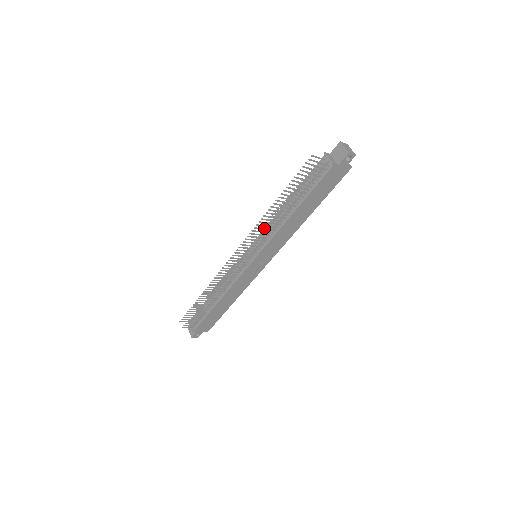
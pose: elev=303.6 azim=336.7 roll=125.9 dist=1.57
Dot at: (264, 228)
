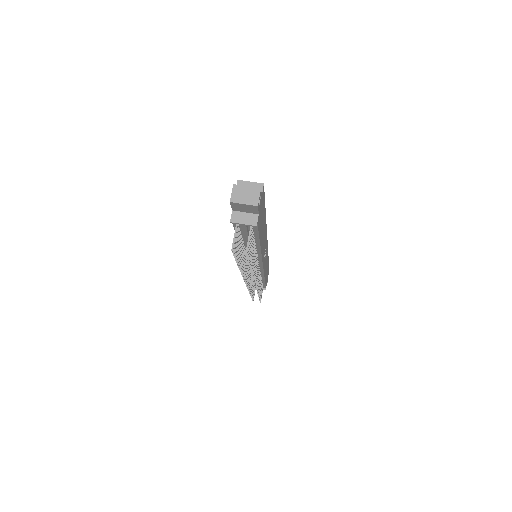
Dot at: (254, 275)
